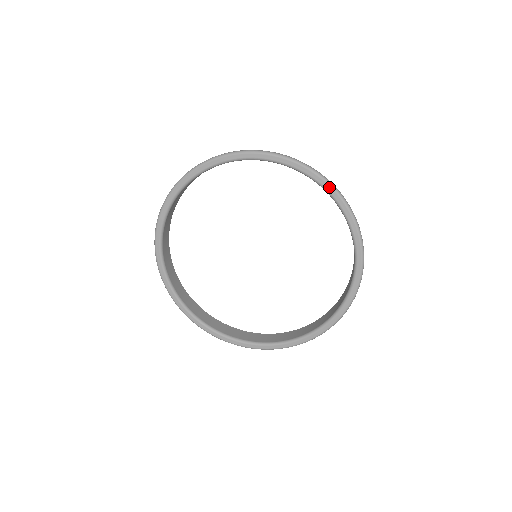
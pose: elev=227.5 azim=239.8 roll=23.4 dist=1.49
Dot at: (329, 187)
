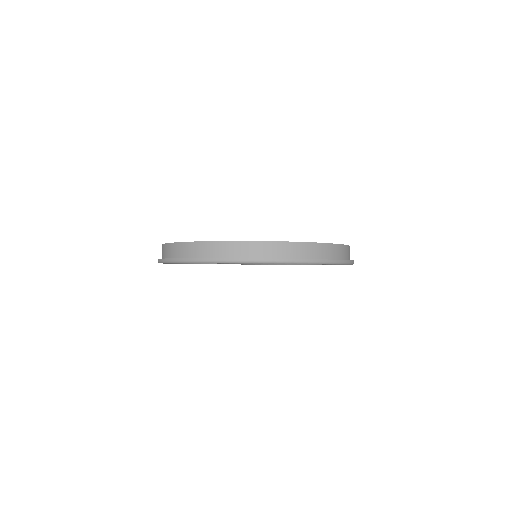
Dot at: (221, 263)
